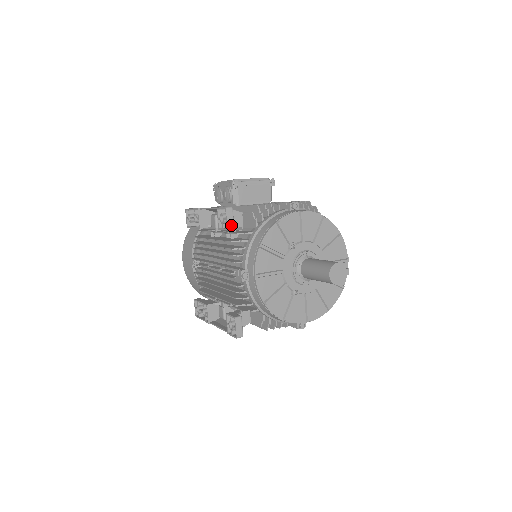
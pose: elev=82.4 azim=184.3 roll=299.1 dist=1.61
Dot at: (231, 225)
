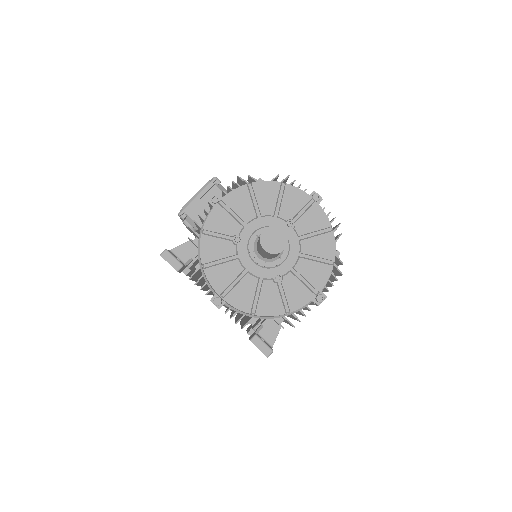
Dot at: (177, 265)
